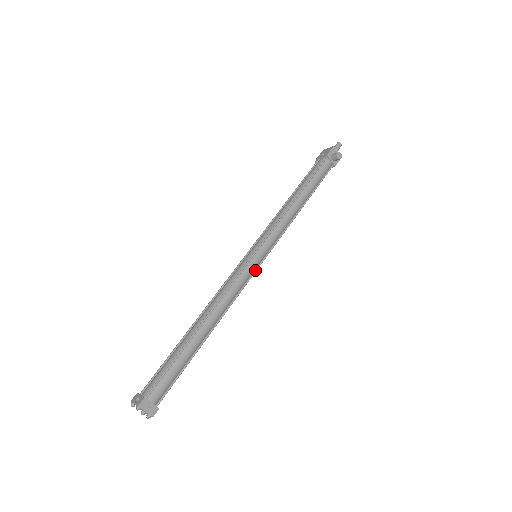
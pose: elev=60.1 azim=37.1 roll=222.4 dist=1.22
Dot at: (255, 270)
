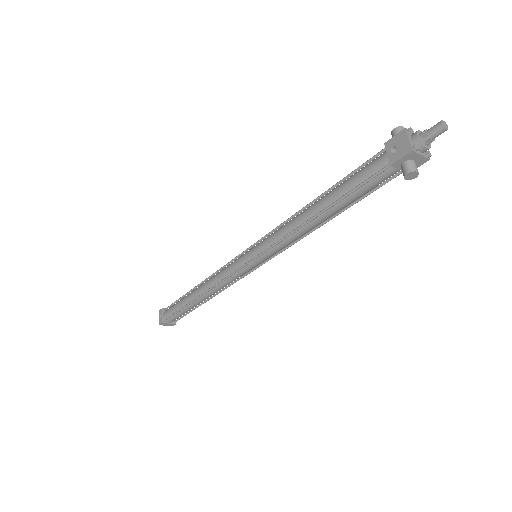
Dot at: (252, 271)
